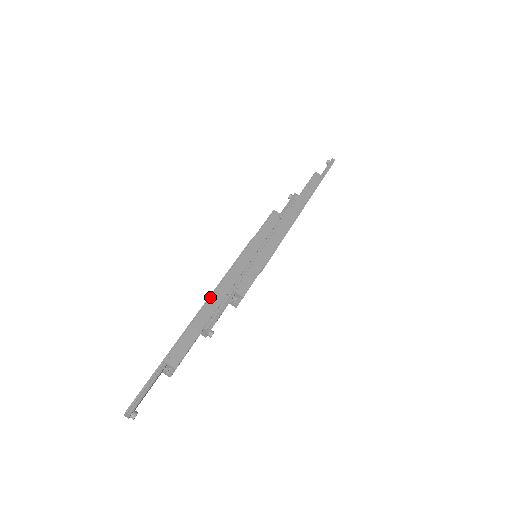
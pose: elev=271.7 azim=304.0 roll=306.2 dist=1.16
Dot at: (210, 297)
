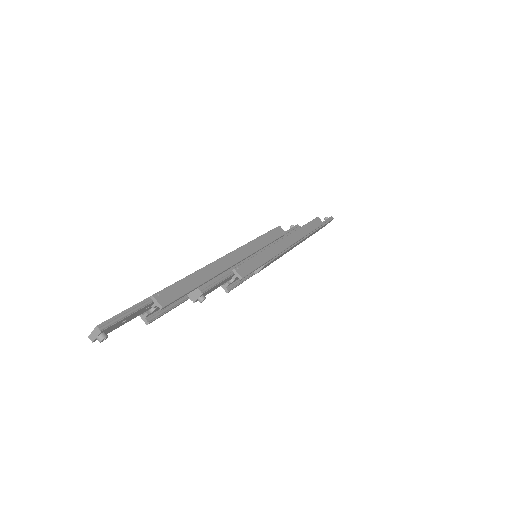
Dot at: (211, 263)
